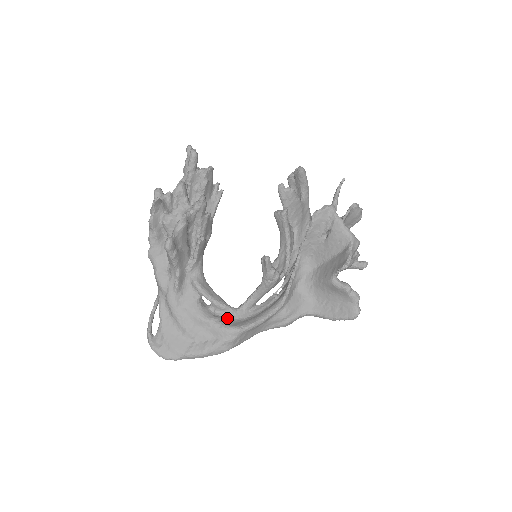
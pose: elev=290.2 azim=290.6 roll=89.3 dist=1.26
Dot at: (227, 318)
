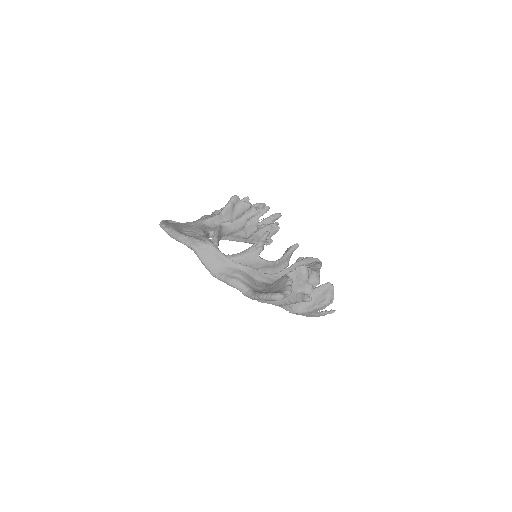
Dot at: occluded
